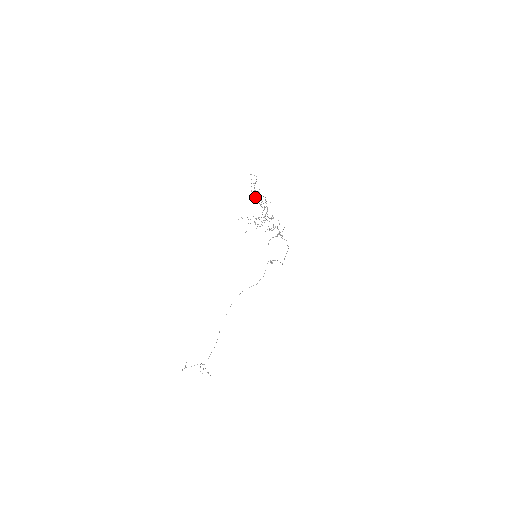
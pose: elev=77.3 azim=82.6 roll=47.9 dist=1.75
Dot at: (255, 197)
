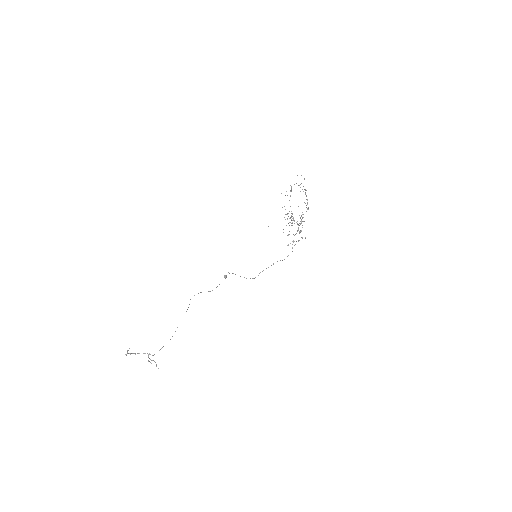
Dot at: occluded
